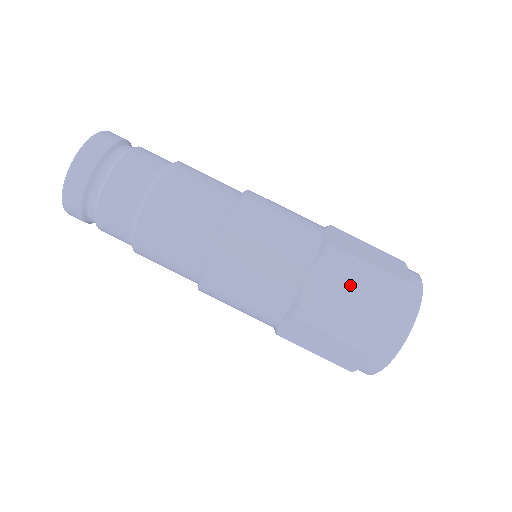
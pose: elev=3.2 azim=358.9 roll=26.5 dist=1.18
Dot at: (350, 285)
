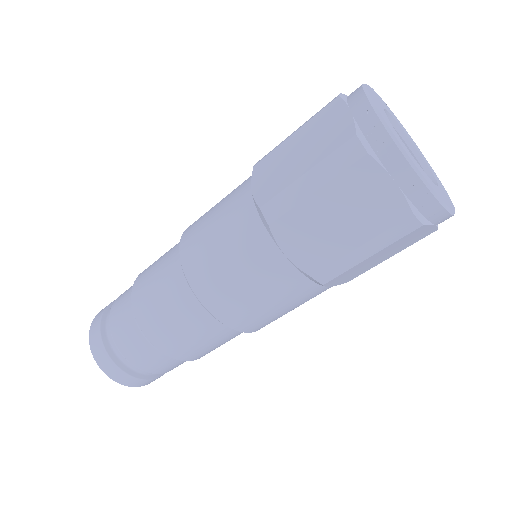
Dot at: (288, 150)
